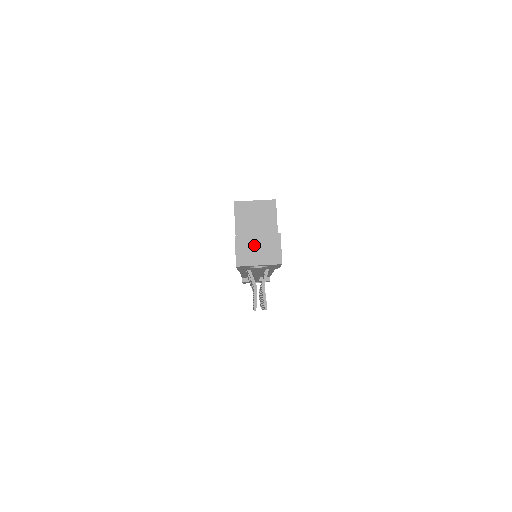
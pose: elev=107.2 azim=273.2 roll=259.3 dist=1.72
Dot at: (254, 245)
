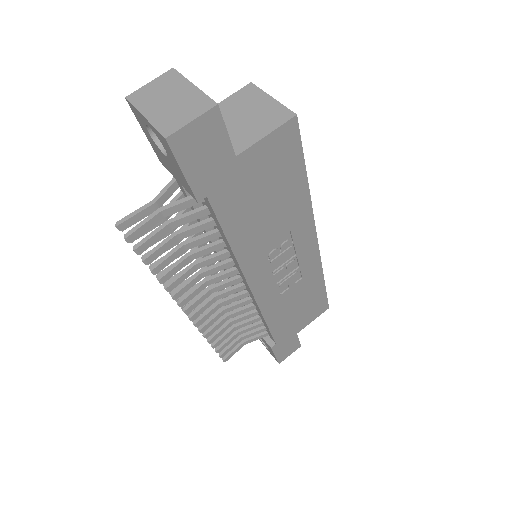
Dot at: (174, 92)
